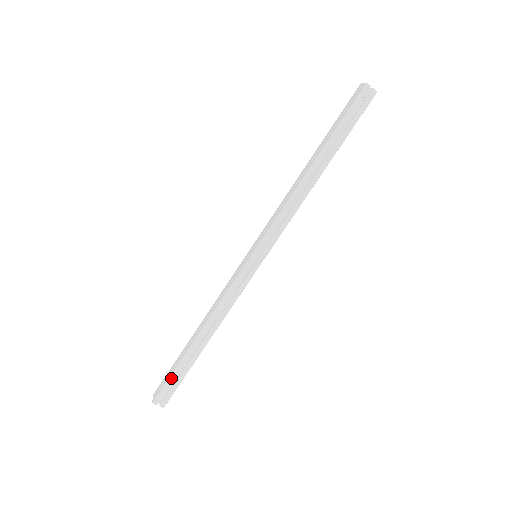
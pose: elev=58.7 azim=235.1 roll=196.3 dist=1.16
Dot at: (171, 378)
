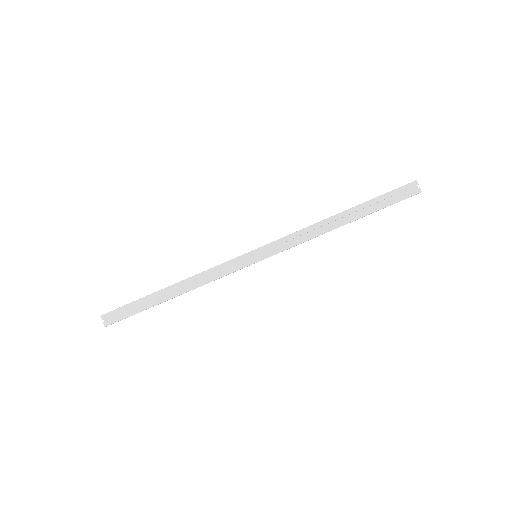
Dot at: occluded
